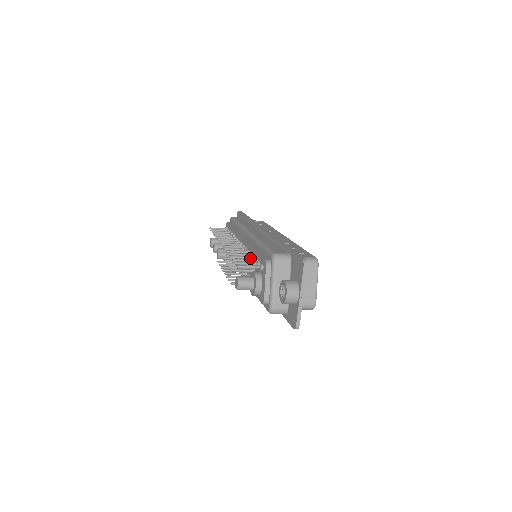
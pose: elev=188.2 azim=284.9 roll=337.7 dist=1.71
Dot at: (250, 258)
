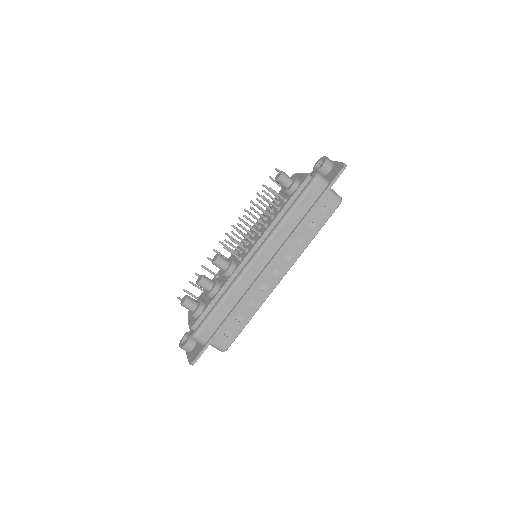
Dot at: occluded
